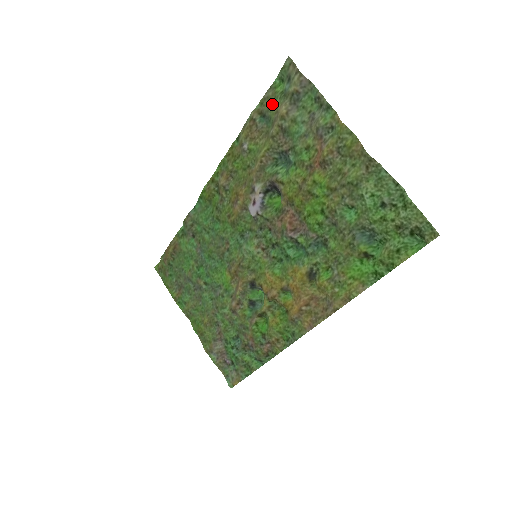
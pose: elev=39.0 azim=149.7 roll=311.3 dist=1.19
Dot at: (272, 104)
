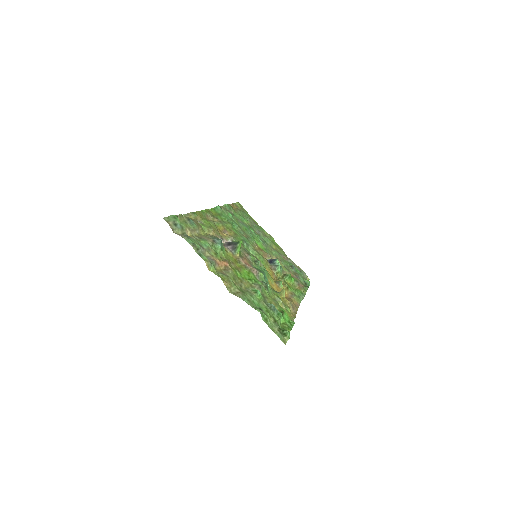
Dot at: (184, 223)
